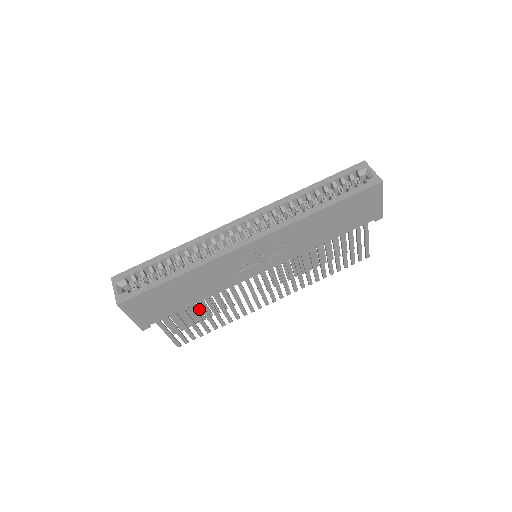
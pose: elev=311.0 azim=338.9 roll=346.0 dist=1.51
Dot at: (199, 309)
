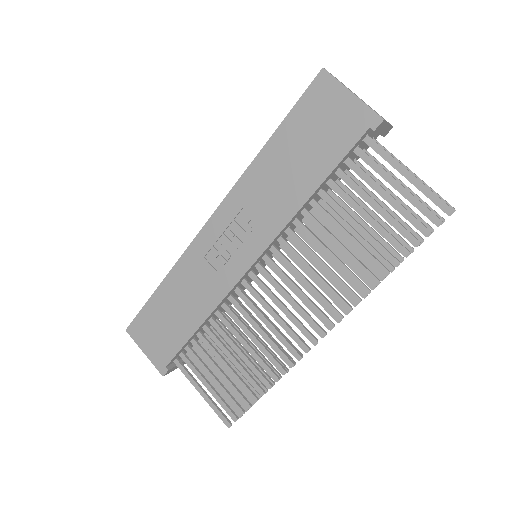
Dot at: (247, 368)
